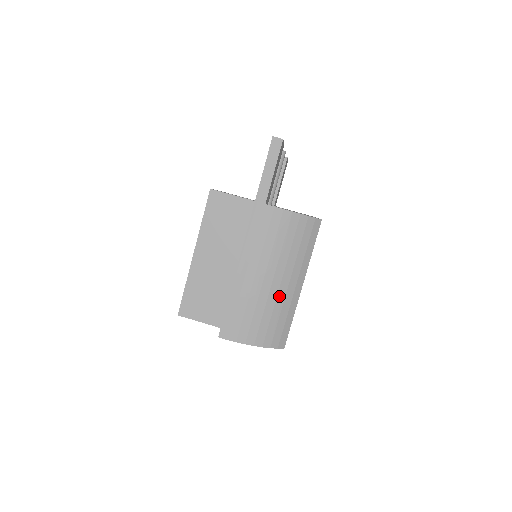
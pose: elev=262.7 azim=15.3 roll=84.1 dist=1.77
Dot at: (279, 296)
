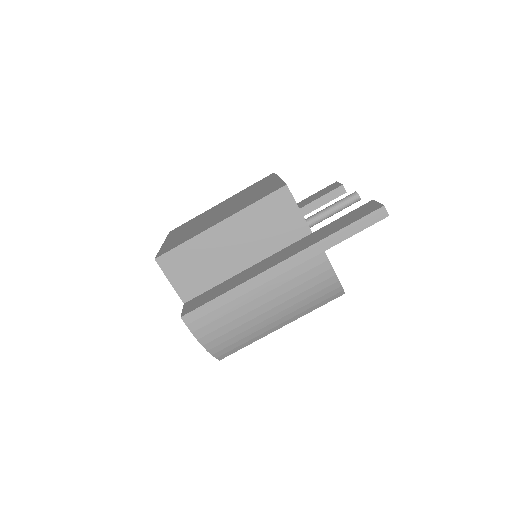
Dot at: (259, 325)
